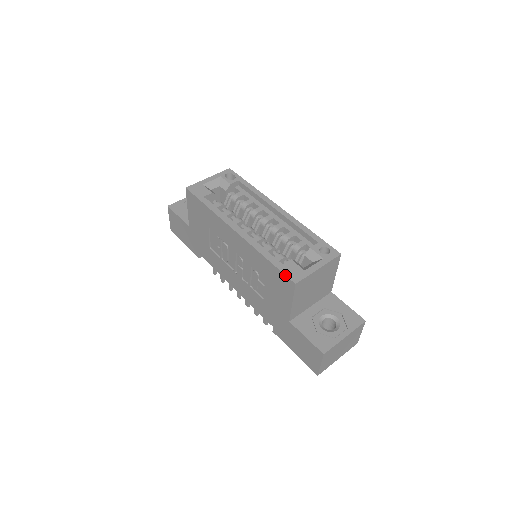
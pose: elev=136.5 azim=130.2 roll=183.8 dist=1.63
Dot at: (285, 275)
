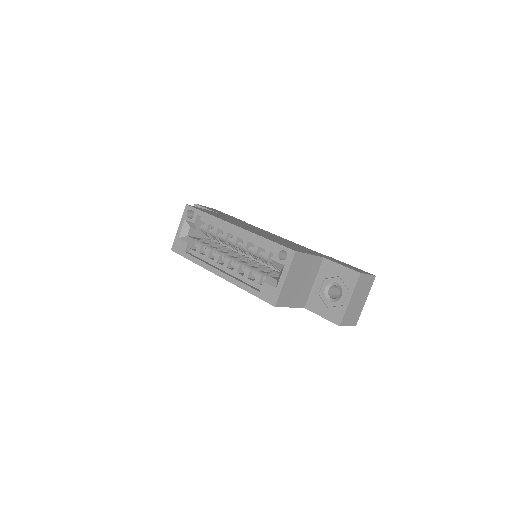
Dot at: occluded
